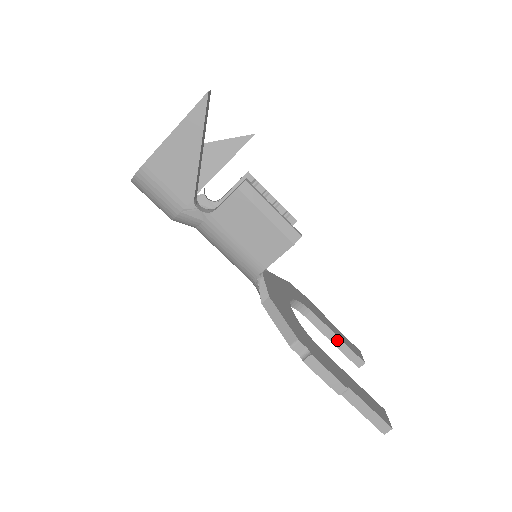
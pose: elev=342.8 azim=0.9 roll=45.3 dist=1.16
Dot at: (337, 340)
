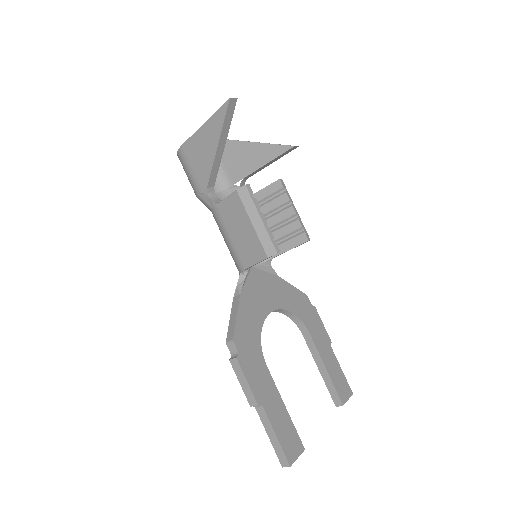
Dot at: (323, 369)
